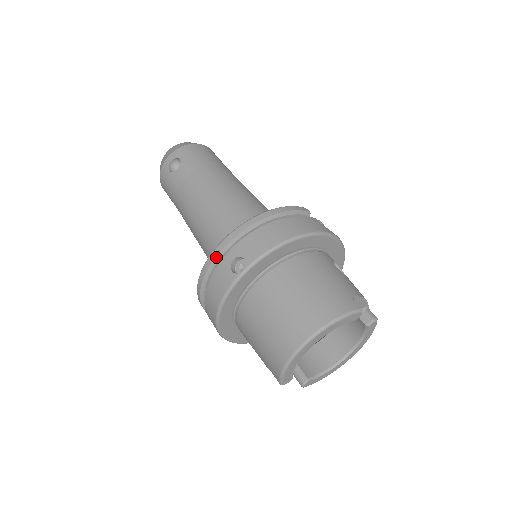
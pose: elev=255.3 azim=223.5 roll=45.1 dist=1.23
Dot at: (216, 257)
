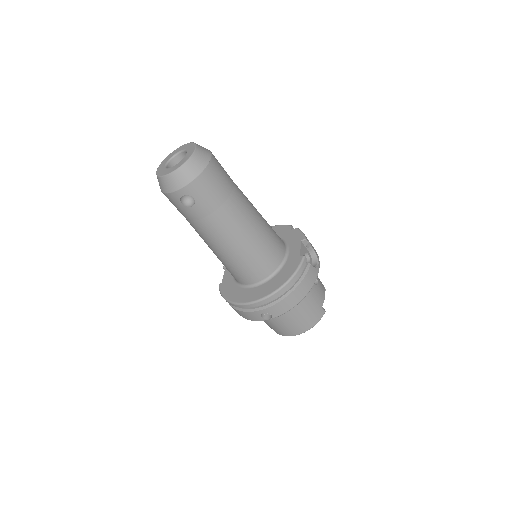
Dot at: occluded
